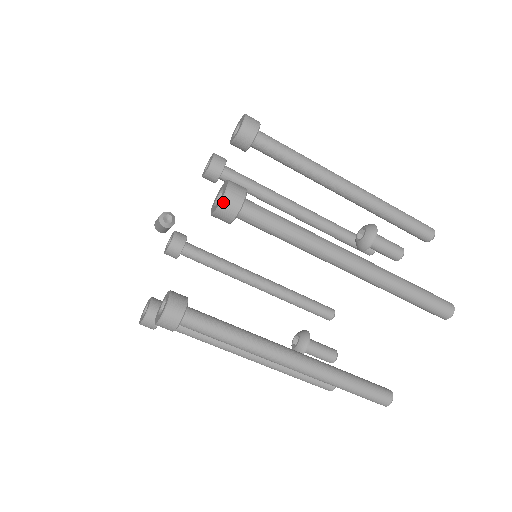
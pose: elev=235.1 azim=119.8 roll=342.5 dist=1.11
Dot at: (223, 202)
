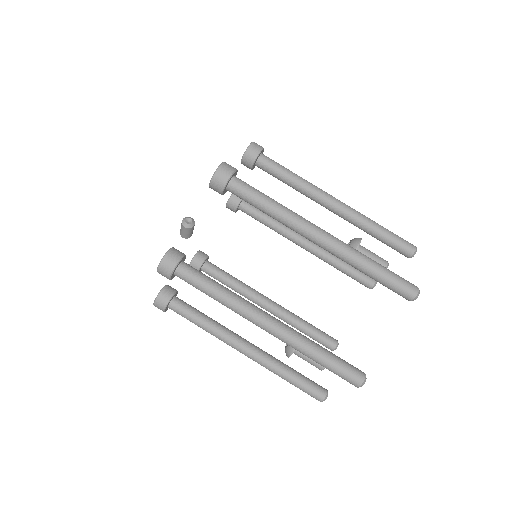
Dot at: (217, 172)
